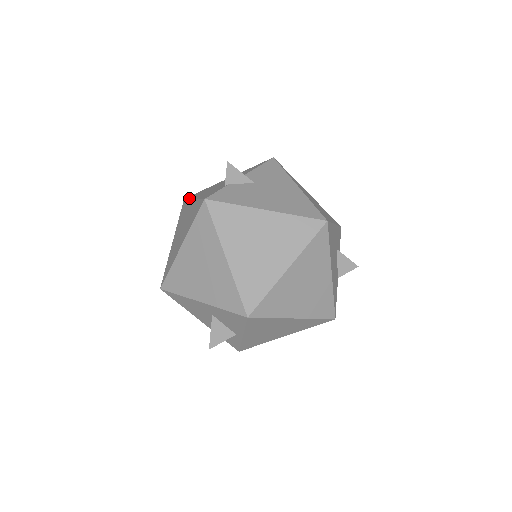
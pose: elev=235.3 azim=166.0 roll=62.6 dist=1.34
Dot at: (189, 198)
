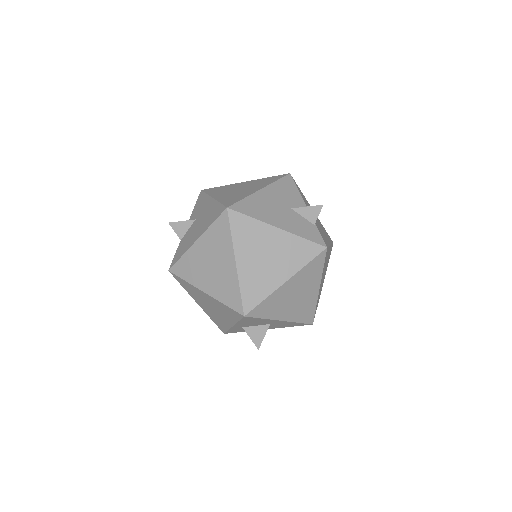
Dot at: (255, 218)
